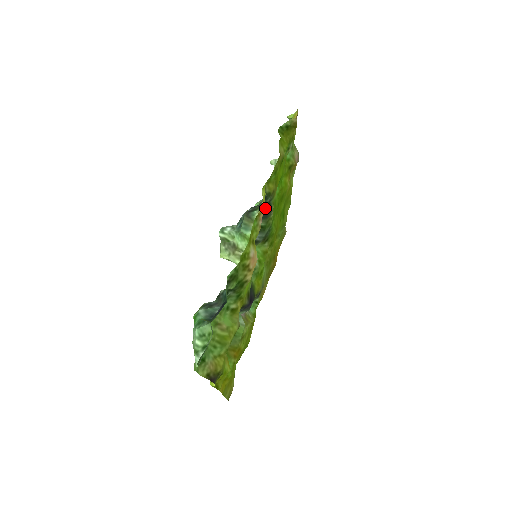
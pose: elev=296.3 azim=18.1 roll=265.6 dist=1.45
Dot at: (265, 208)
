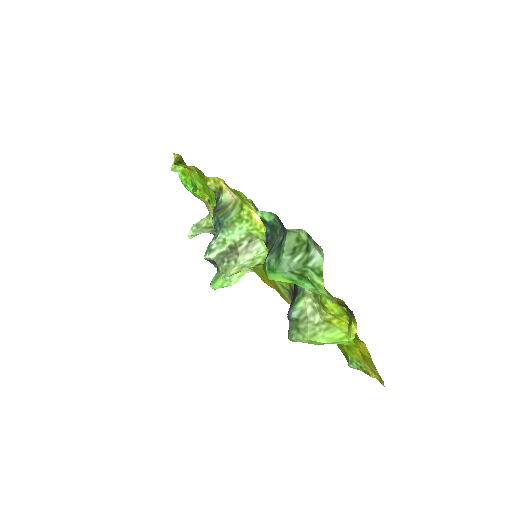
Dot at: occluded
